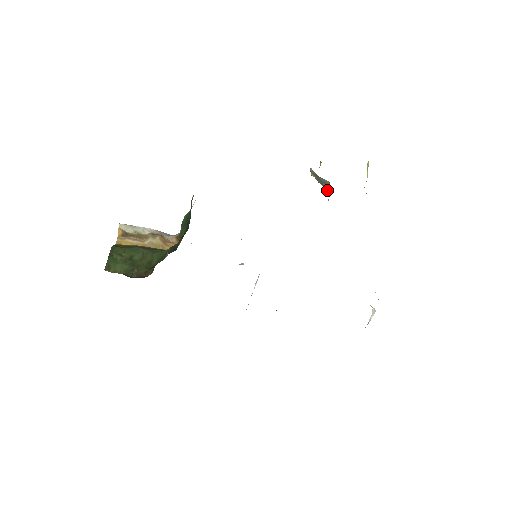
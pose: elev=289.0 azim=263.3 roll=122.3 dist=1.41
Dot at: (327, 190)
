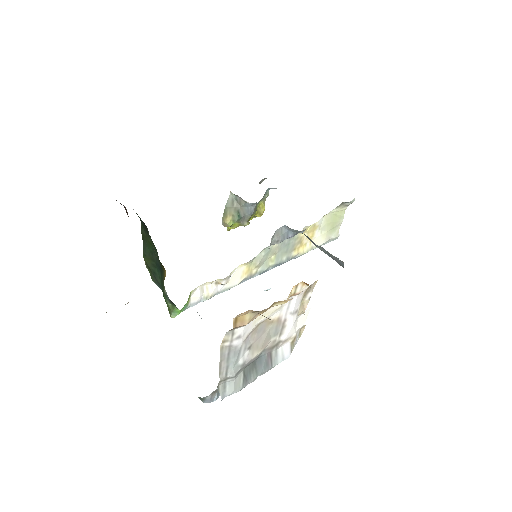
Dot at: (240, 203)
